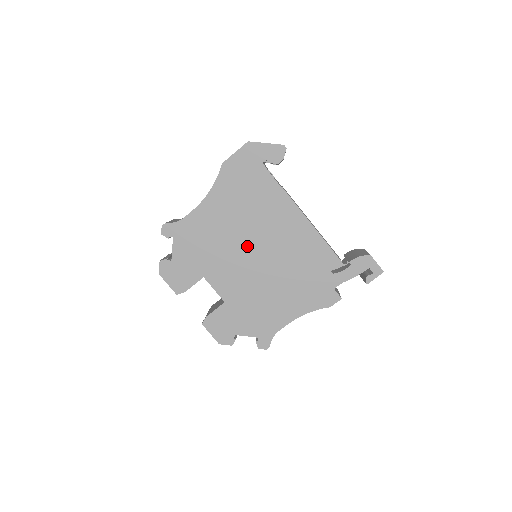
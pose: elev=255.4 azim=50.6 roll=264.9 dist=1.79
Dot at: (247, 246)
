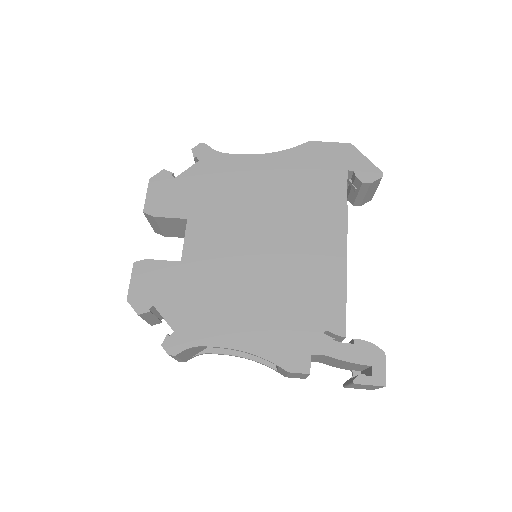
Dot at: (261, 228)
